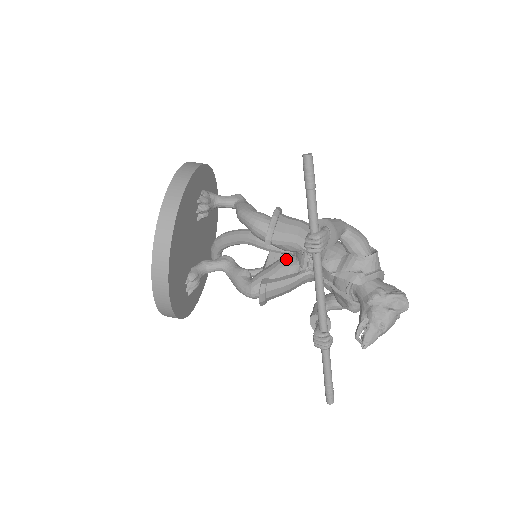
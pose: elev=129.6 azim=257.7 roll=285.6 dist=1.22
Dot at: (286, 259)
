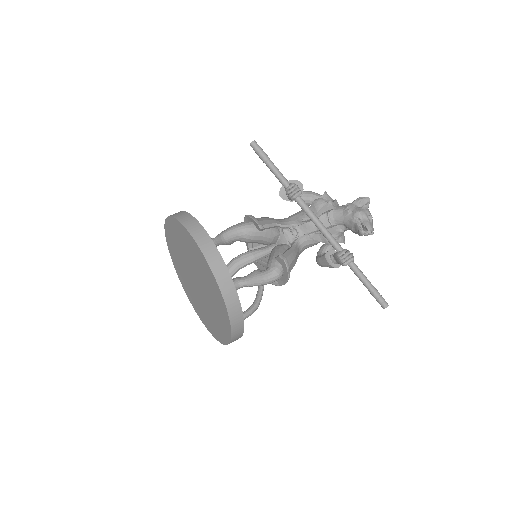
Dot at: (276, 246)
